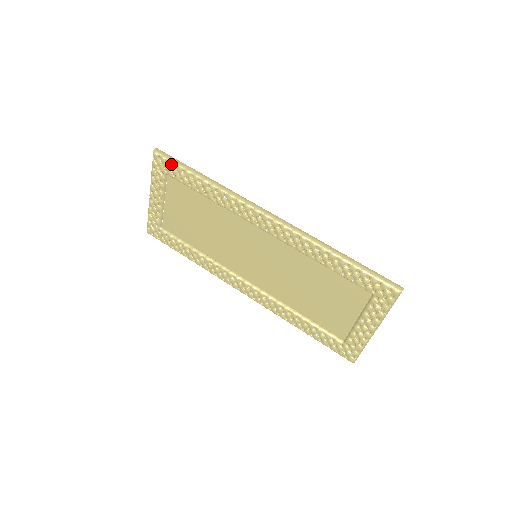
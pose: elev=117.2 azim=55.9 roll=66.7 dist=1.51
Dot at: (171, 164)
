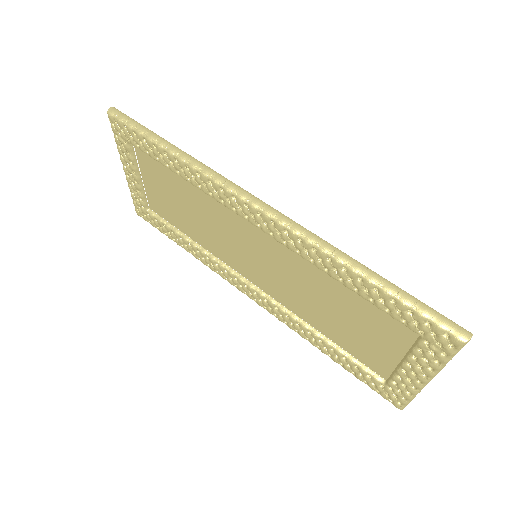
Dot at: (129, 130)
